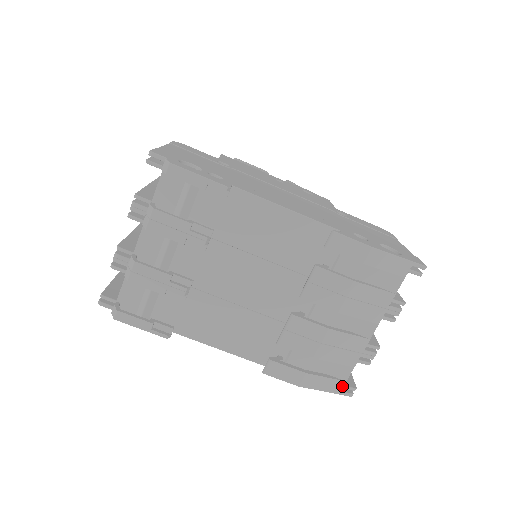
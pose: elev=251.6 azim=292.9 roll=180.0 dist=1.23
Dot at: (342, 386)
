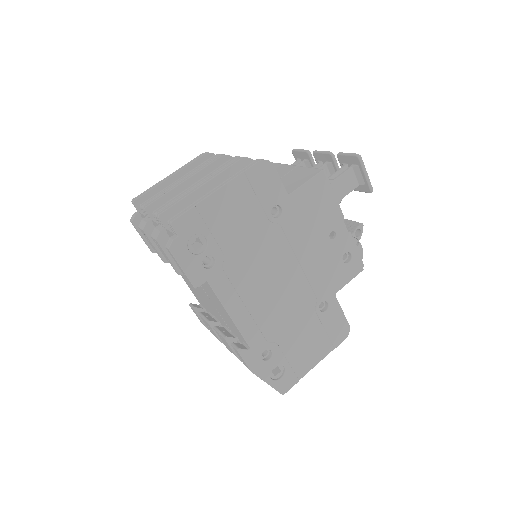
Dot at: occluded
